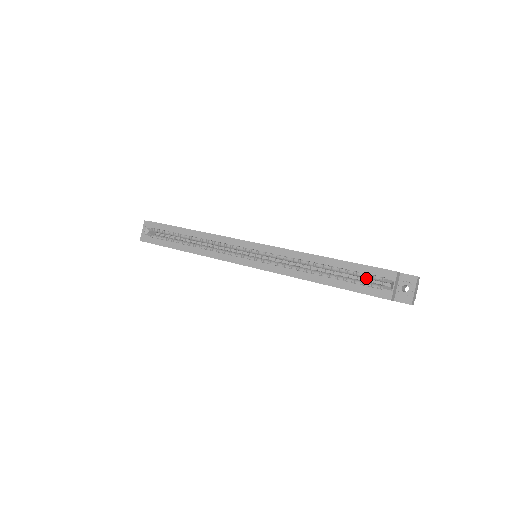
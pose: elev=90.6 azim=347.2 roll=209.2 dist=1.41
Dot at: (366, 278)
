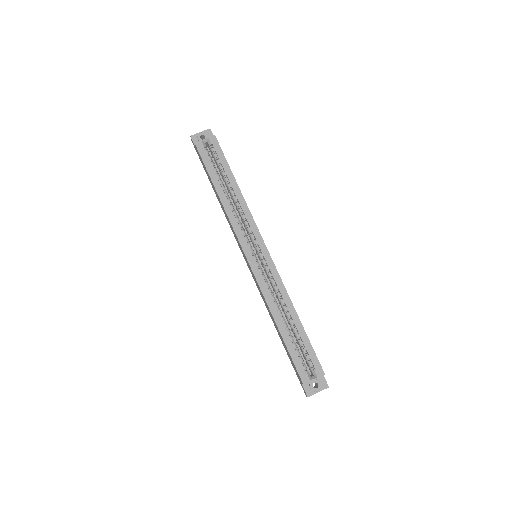
Dot at: (304, 355)
